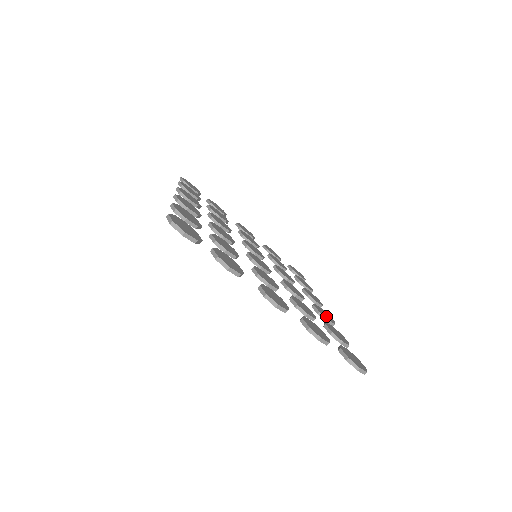
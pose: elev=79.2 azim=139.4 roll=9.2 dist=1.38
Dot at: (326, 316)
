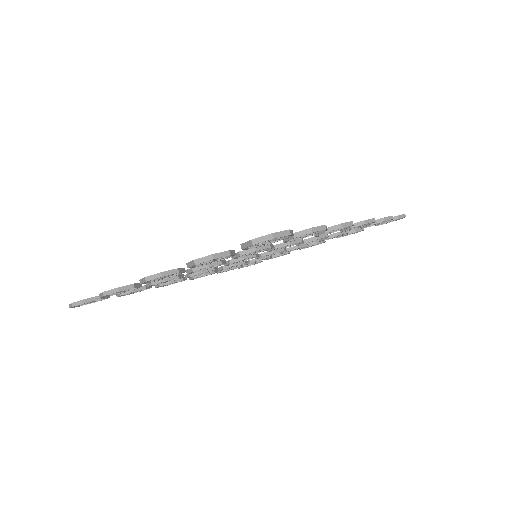
Dot at: occluded
